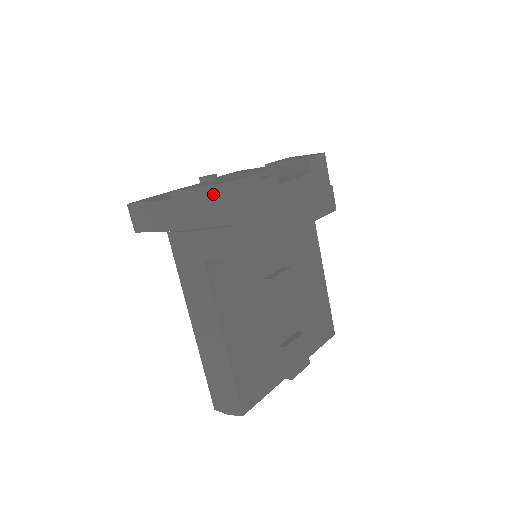
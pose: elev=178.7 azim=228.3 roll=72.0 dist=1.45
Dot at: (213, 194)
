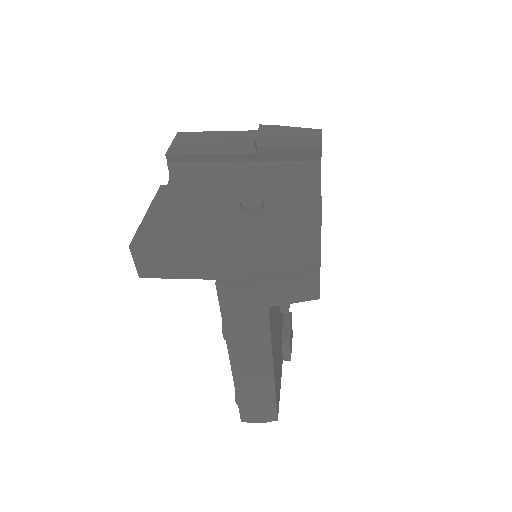
Dot at: (296, 241)
